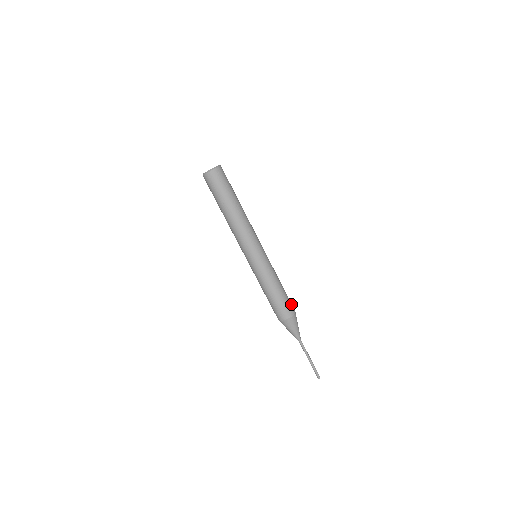
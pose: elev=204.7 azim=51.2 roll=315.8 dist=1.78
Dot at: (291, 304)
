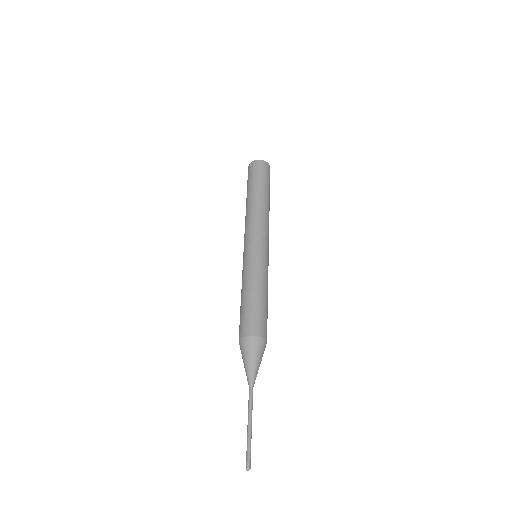
Dot at: (266, 327)
